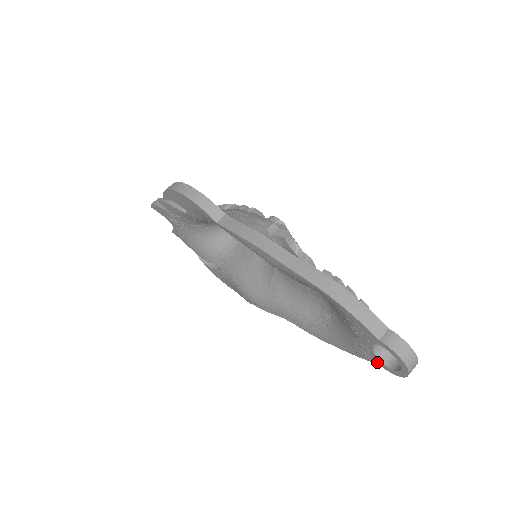
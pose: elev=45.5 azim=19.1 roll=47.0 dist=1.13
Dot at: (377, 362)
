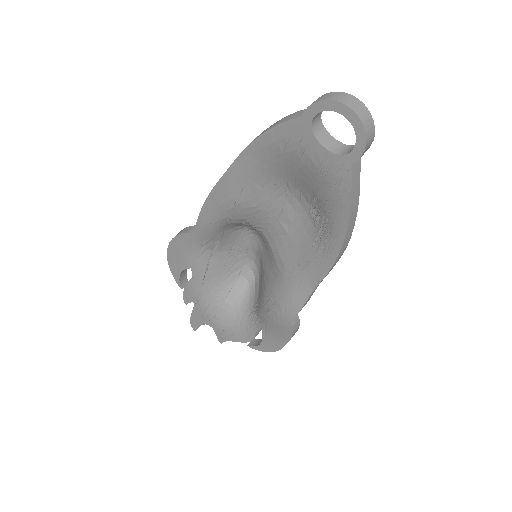
Dot at: (348, 164)
